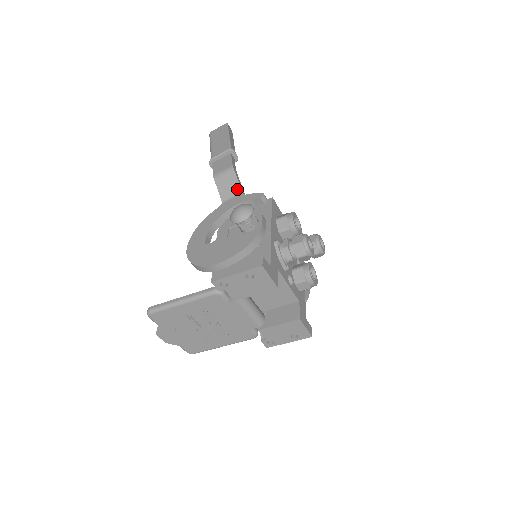
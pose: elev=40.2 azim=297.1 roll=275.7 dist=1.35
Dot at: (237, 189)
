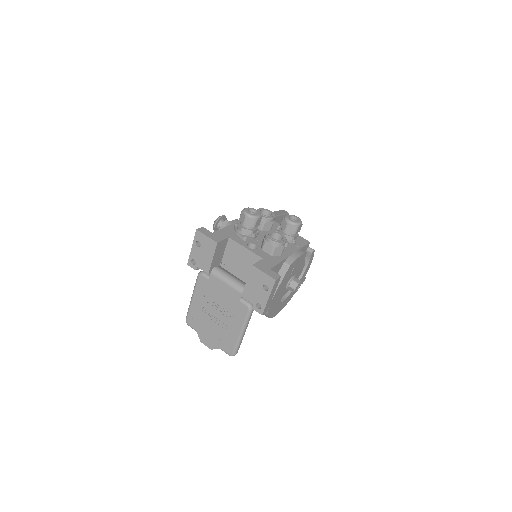
Dot at: occluded
